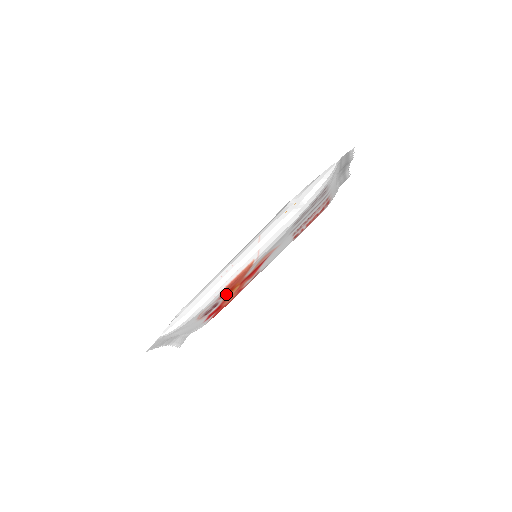
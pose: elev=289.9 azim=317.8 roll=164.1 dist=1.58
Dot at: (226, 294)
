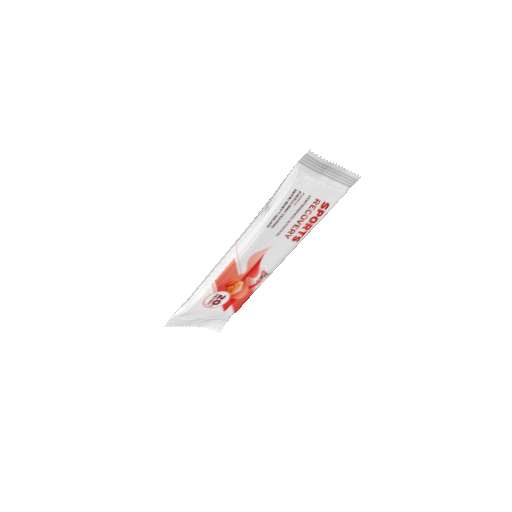
Dot at: (227, 288)
